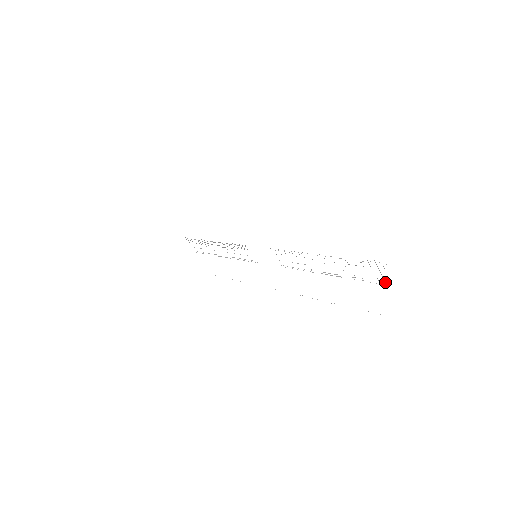
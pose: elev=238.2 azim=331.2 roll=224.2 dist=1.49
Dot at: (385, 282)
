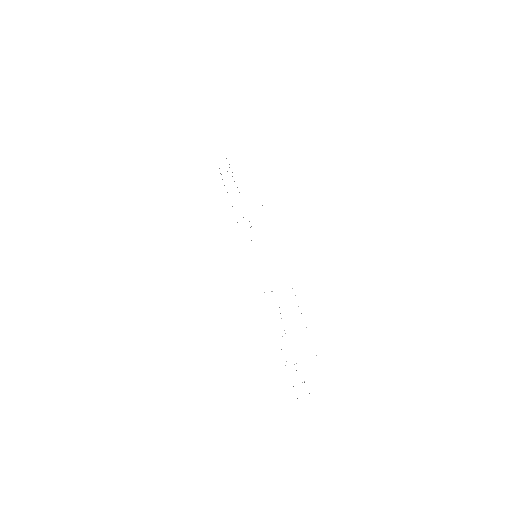
Dot at: occluded
